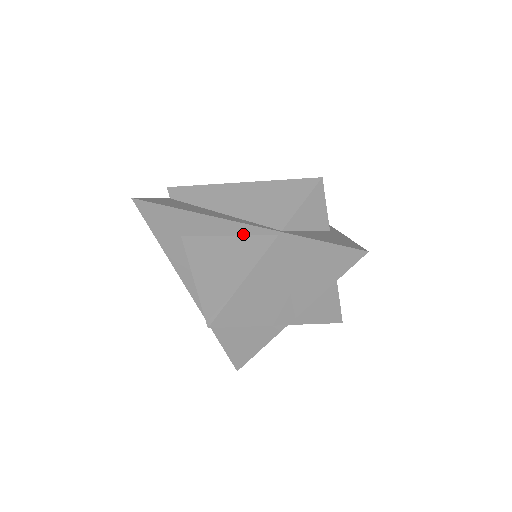
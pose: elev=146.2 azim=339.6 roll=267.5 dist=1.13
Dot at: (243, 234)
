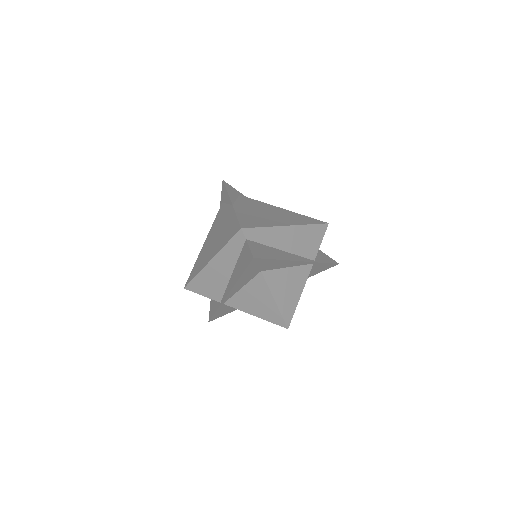
Dot at: (297, 265)
